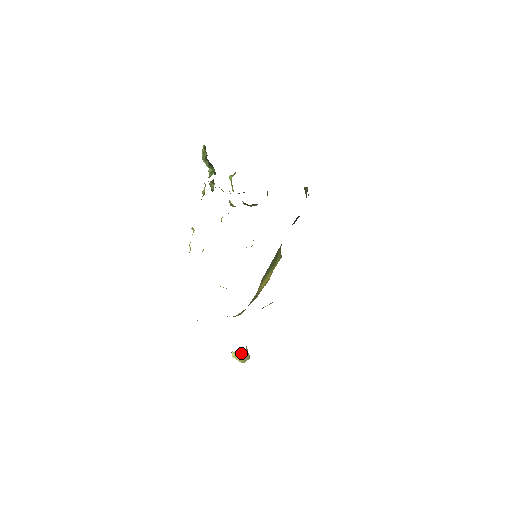
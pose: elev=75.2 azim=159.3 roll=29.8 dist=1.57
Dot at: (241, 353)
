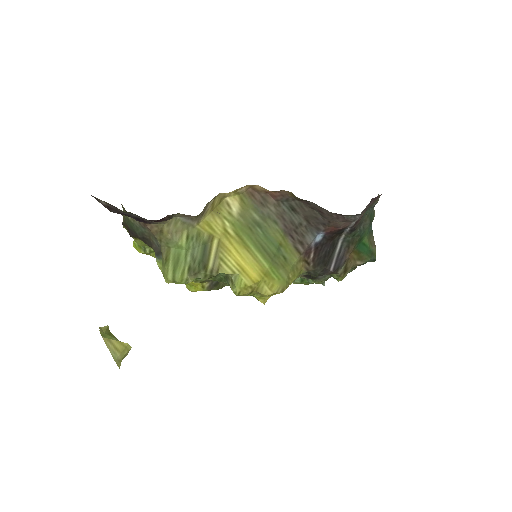
Dot at: occluded
